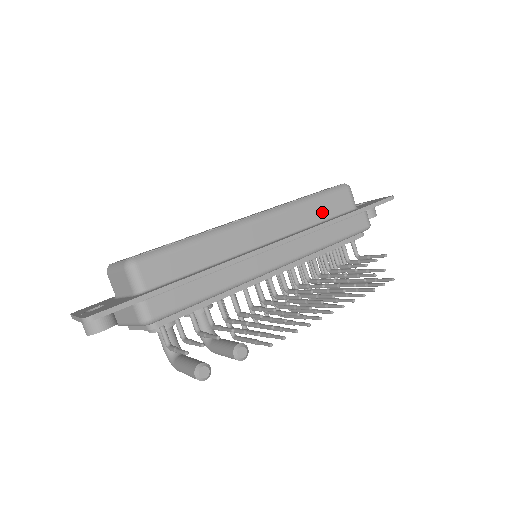
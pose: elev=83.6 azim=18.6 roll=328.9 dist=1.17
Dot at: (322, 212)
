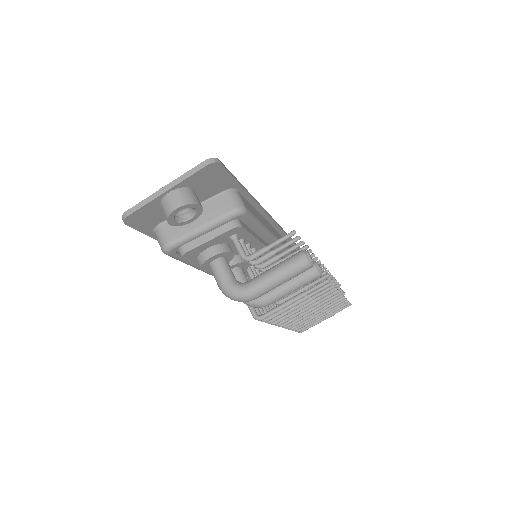
Dot at: occluded
